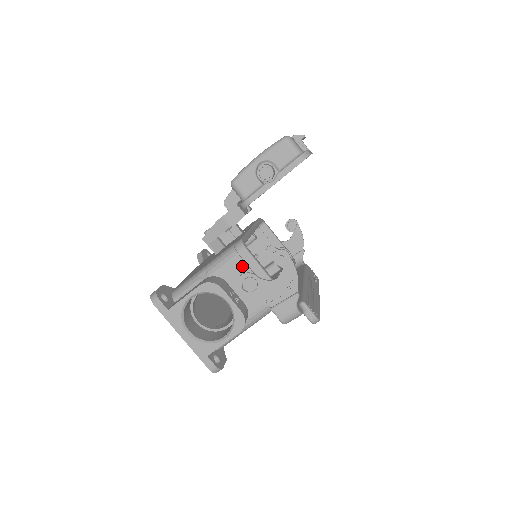
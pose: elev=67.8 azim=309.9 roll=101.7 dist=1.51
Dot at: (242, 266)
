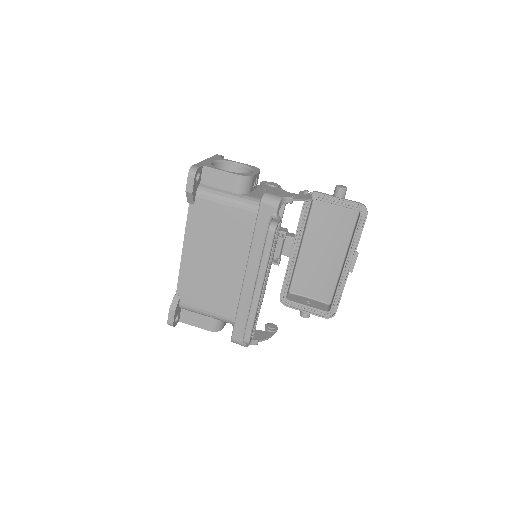
Dot at: occluded
